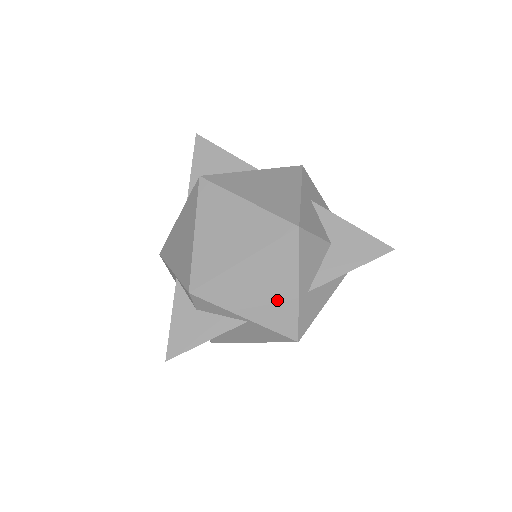
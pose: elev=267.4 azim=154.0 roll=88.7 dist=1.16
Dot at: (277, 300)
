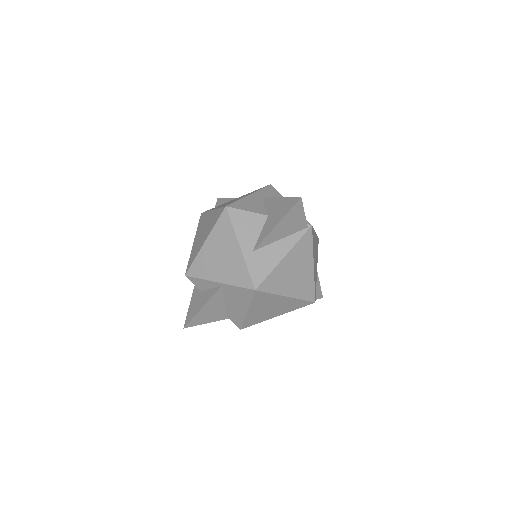
Dot at: (231, 262)
